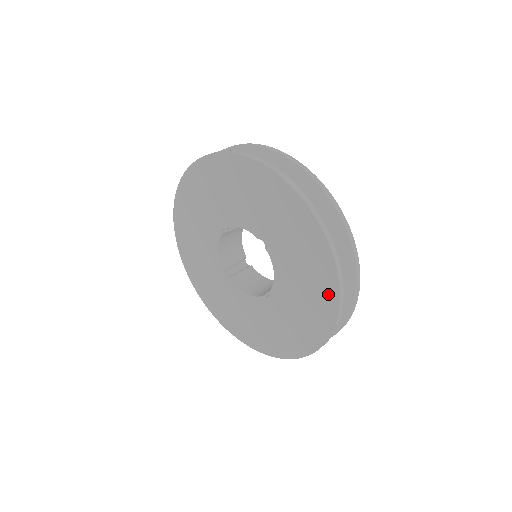
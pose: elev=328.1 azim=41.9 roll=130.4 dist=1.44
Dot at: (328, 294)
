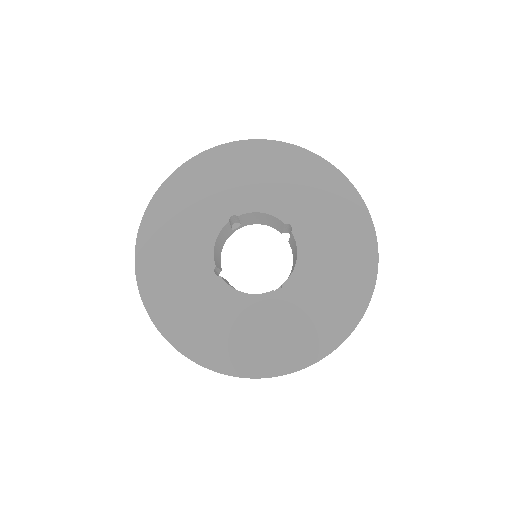
Dot at: (364, 273)
